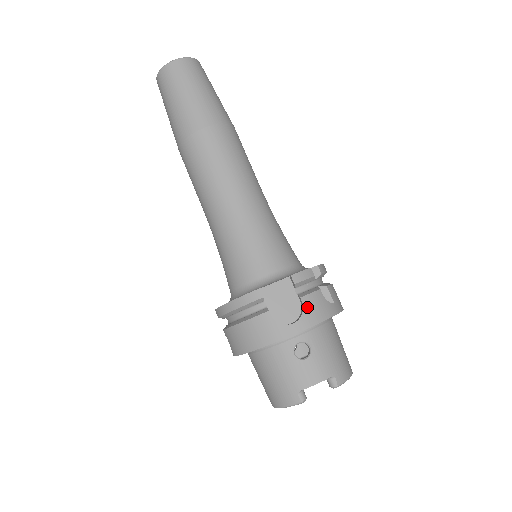
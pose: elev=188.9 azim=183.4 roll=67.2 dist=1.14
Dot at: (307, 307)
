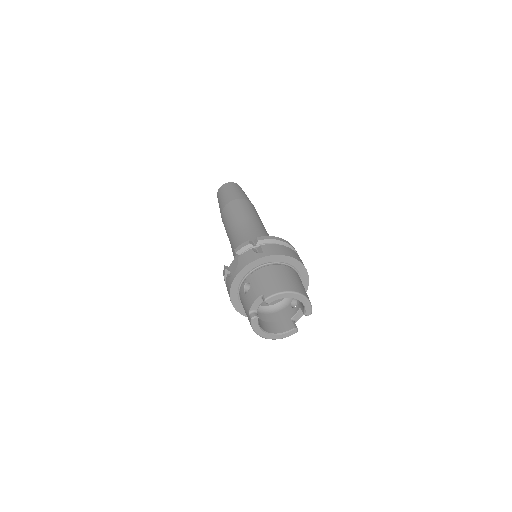
Dot at: (240, 261)
